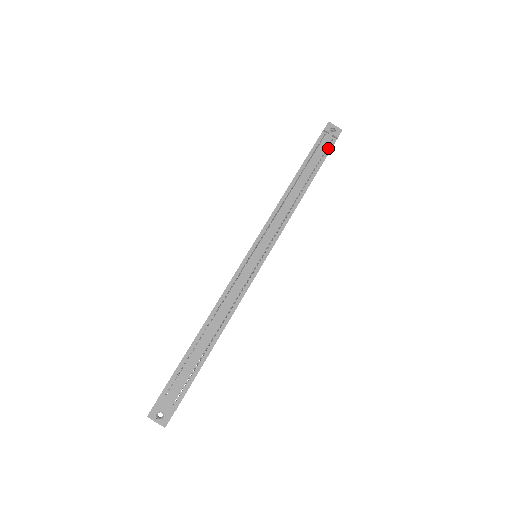
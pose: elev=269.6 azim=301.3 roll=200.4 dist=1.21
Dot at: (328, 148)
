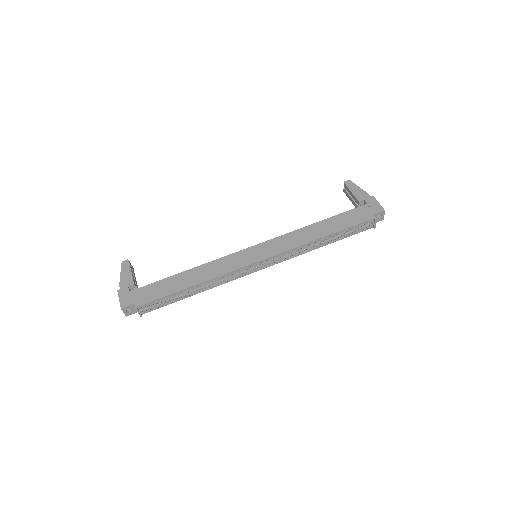
Dot at: (362, 230)
